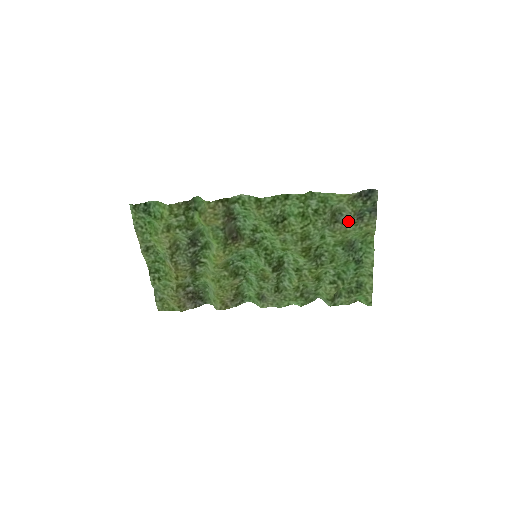
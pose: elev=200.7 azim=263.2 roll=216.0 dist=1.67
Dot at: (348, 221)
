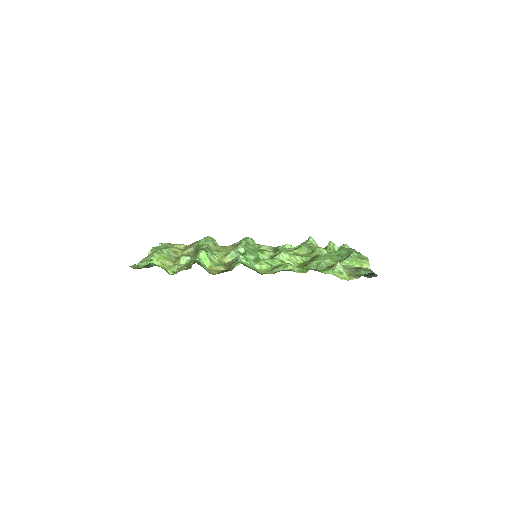
Dot at: occluded
